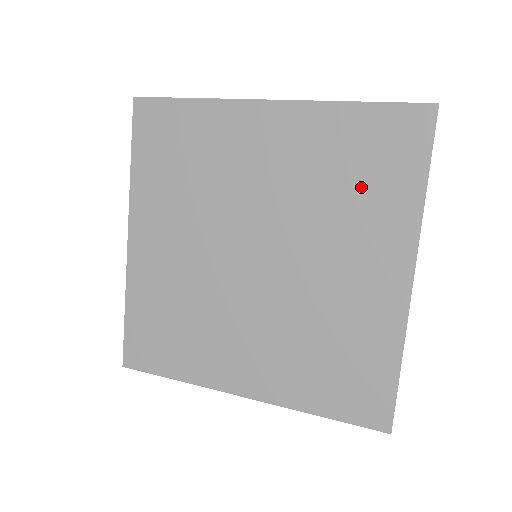
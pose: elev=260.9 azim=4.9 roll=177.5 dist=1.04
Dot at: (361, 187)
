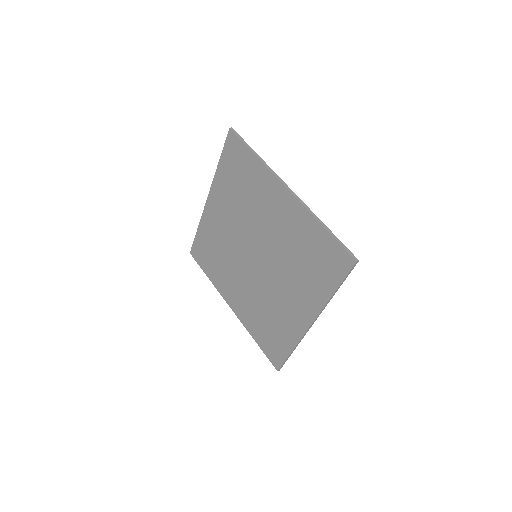
Dot at: (246, 184)
